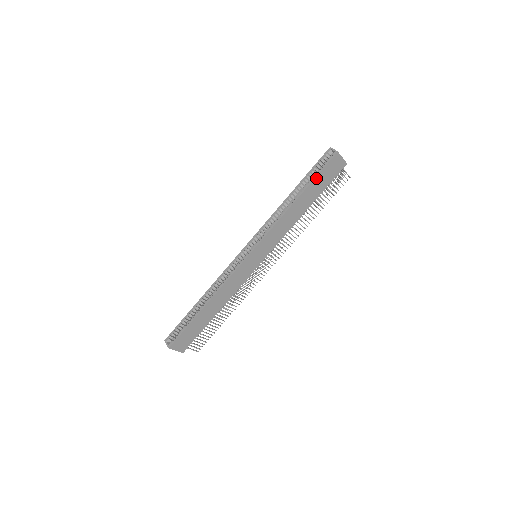
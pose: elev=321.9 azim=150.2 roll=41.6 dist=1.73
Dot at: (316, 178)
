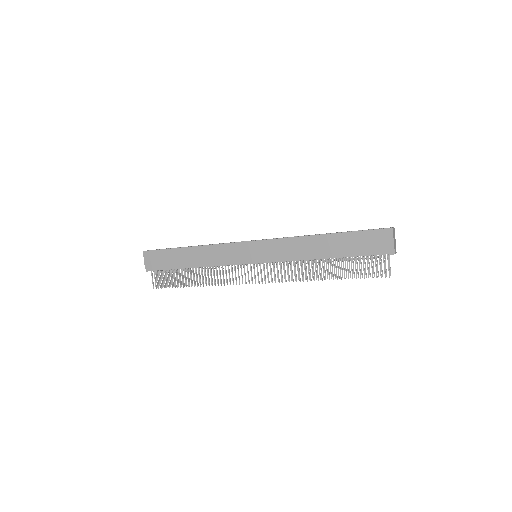
Dot at: (354, 233)
